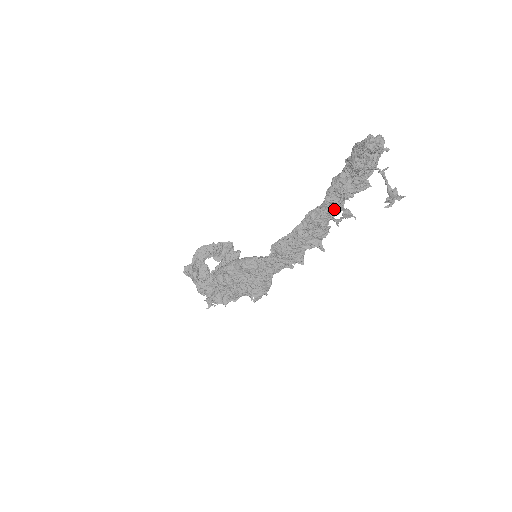
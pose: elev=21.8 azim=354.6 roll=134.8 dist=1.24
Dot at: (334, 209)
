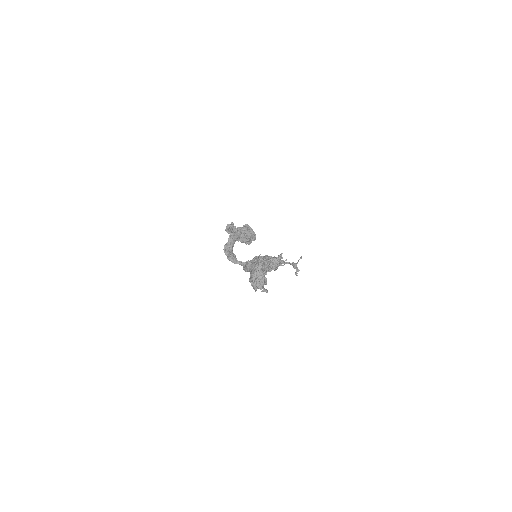
Dot at: occluded
